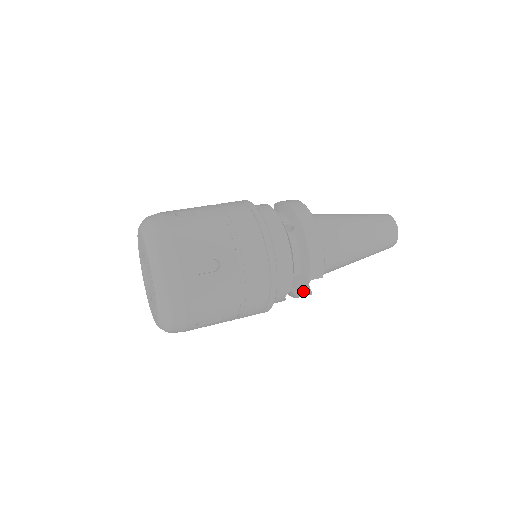
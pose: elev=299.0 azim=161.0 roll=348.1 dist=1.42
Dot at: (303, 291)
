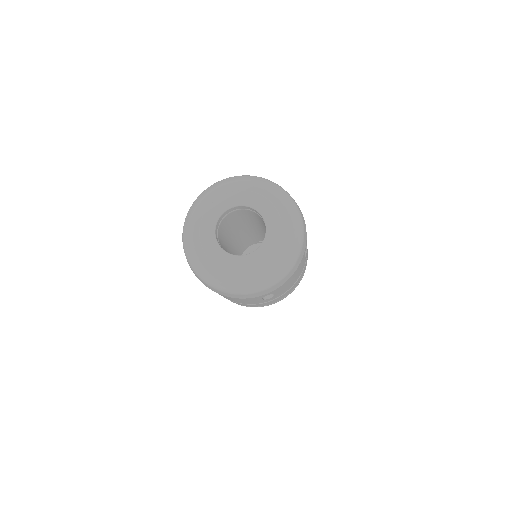
Dot at: occluded
